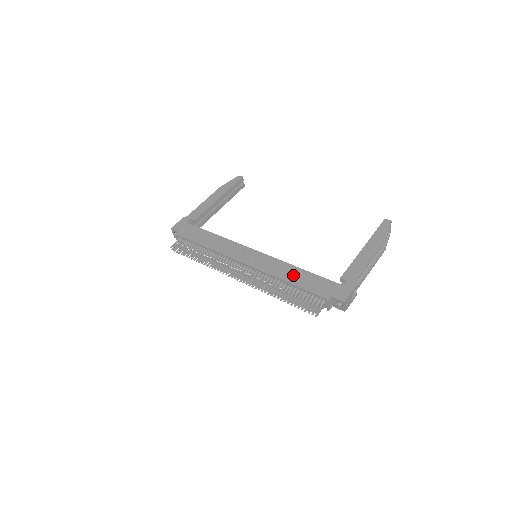
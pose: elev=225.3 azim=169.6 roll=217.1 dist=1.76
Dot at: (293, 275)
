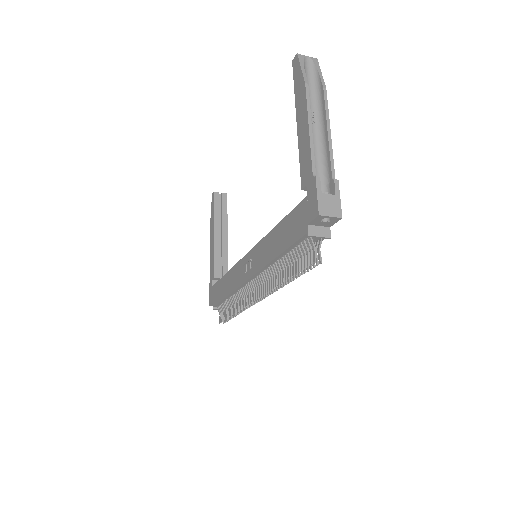
Dot at: (275, 243)
